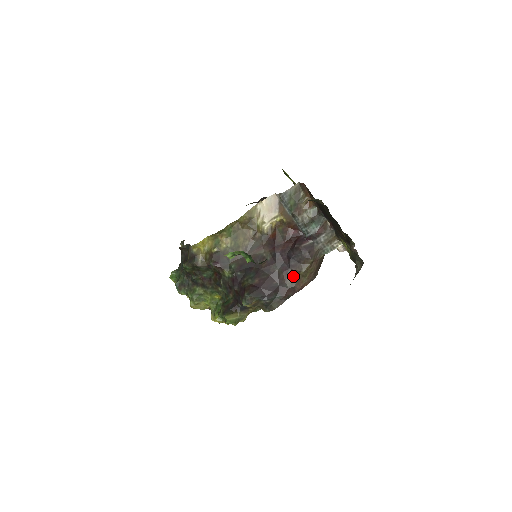
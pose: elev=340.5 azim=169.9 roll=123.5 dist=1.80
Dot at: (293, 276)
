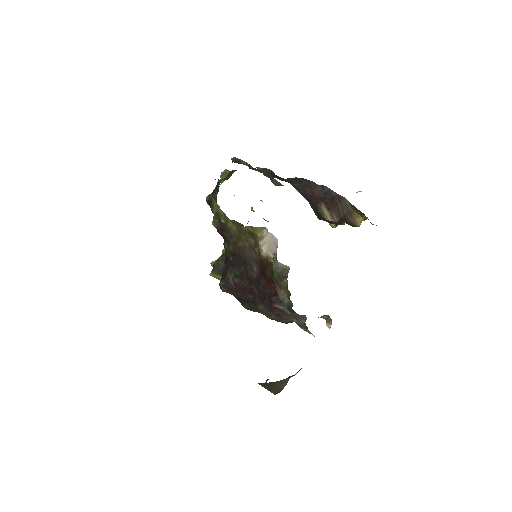
Dot at: (264, 309)
